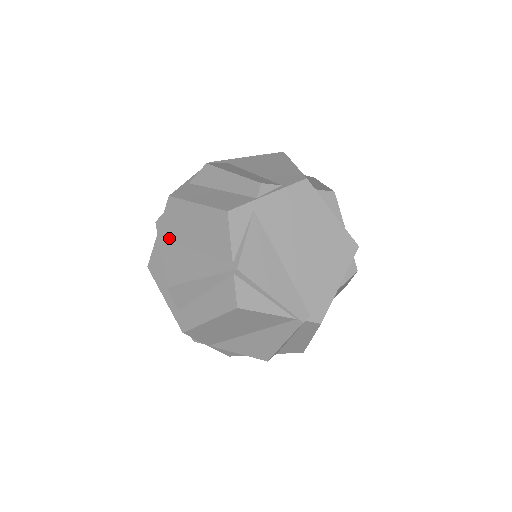
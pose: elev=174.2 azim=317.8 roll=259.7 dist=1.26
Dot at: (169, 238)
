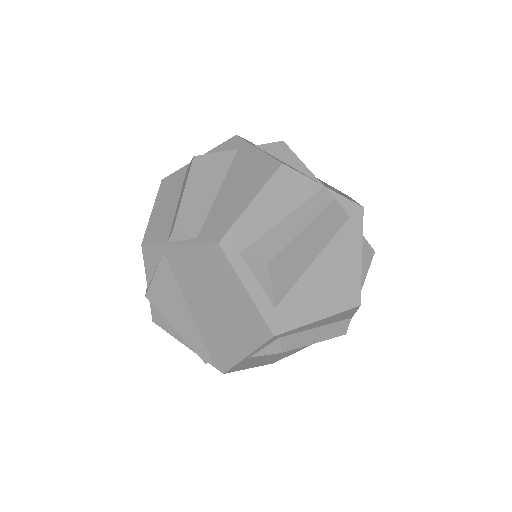
Dot at: occluded
